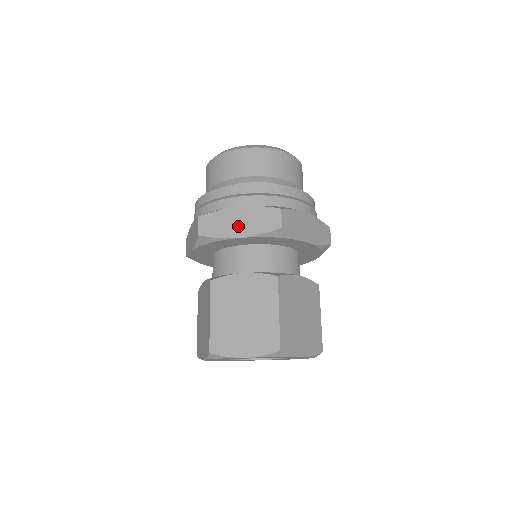
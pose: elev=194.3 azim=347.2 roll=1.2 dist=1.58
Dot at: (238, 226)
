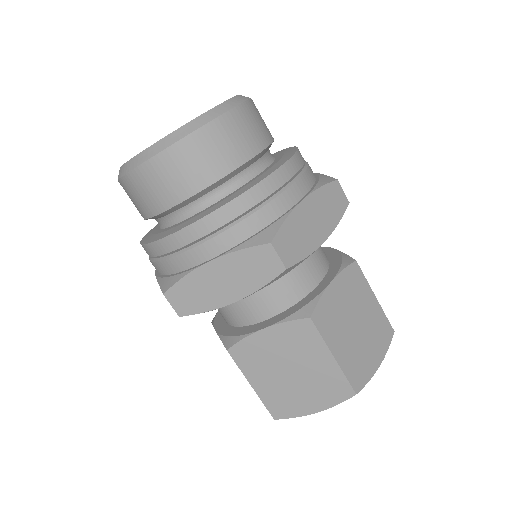
Dot at: (316, 227)
